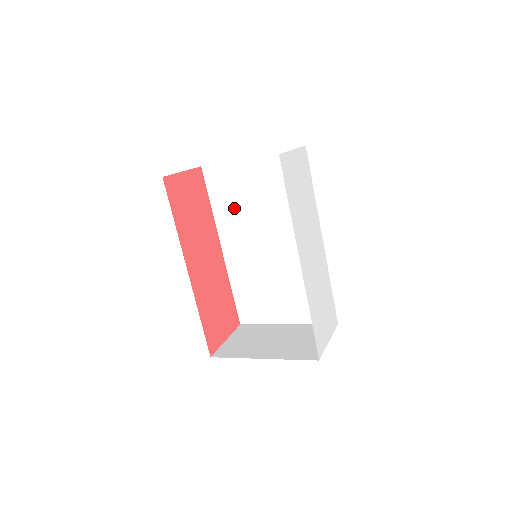
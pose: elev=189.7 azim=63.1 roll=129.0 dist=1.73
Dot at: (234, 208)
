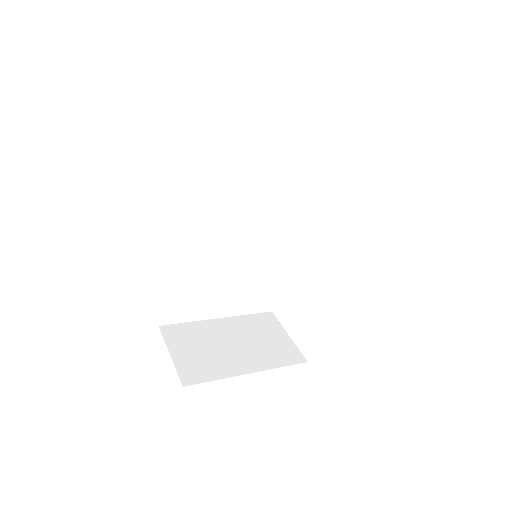
Dot at: (213, 185)
